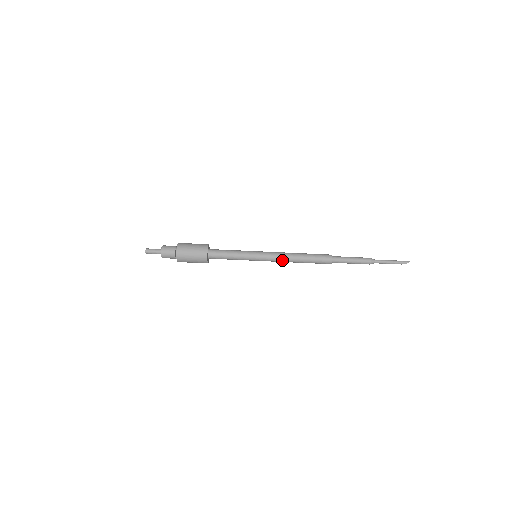
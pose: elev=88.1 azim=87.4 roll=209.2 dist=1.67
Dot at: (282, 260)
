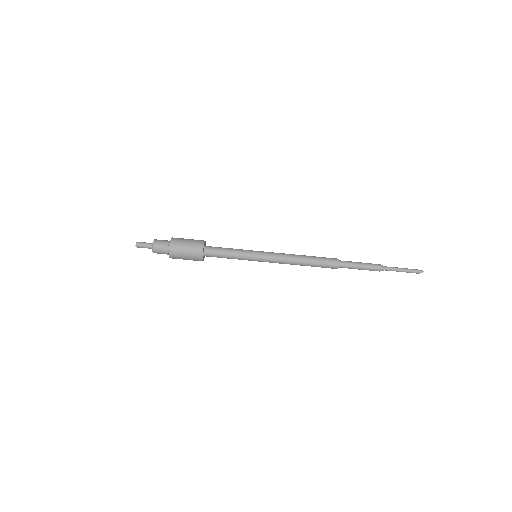
Dot at: occluded
